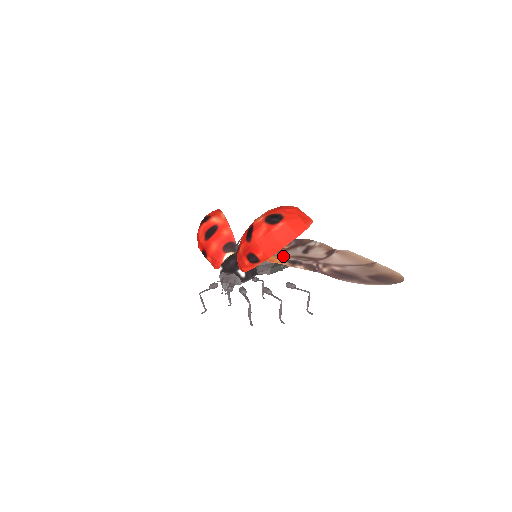
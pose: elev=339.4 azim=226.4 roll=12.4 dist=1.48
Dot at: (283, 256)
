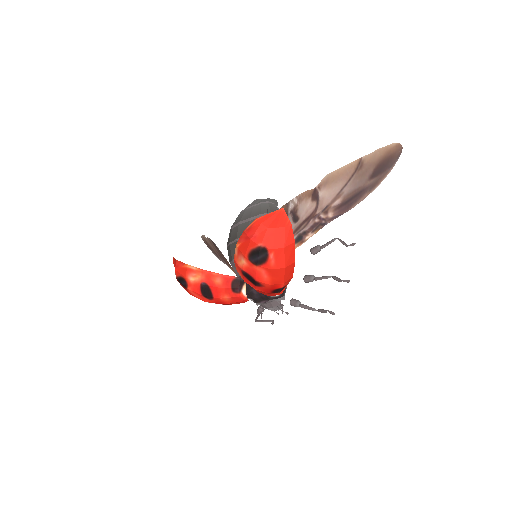
Dot at: occluded
